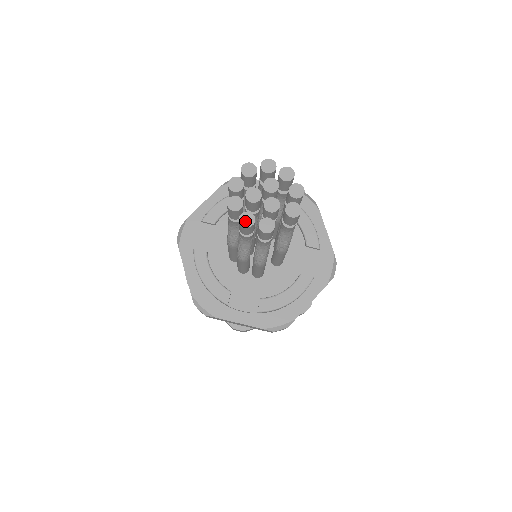
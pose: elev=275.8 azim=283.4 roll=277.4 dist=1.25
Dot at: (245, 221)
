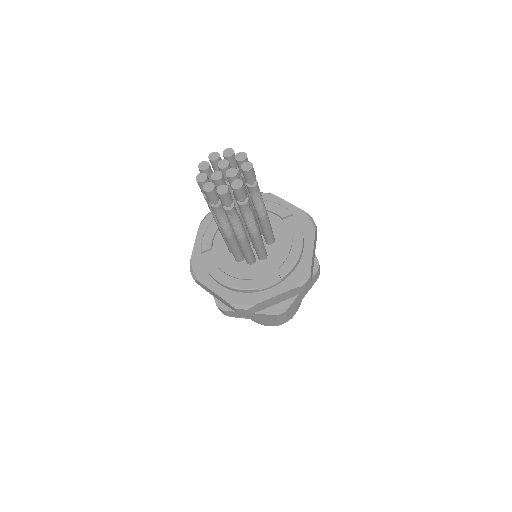
Dot at: (222, 191)
